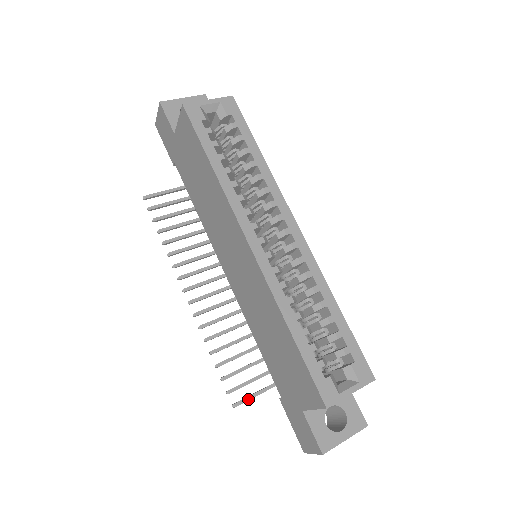
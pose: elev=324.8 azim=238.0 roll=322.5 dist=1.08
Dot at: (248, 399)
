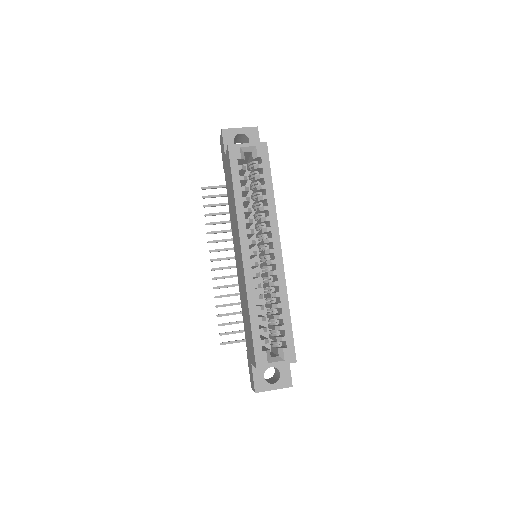
Dot at: (231, 343)
